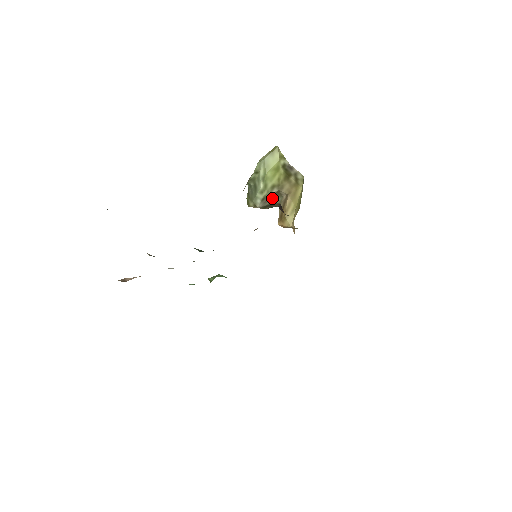
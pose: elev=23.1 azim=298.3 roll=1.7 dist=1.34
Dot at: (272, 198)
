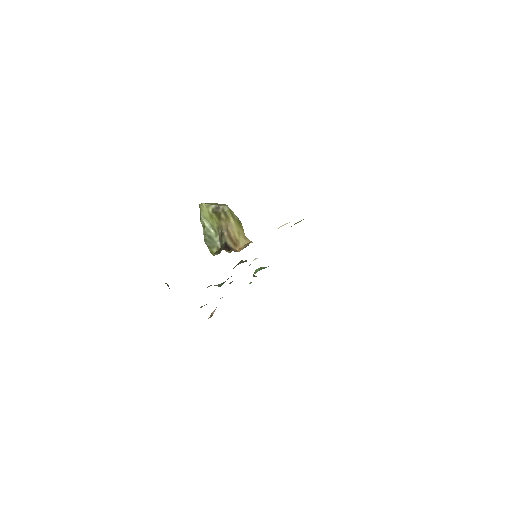
Dot at: (221, 239)
